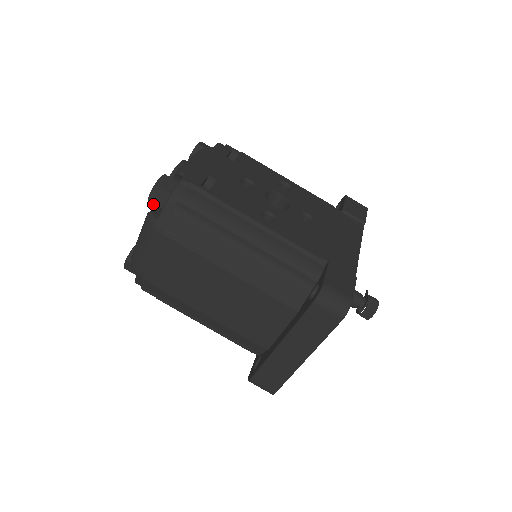
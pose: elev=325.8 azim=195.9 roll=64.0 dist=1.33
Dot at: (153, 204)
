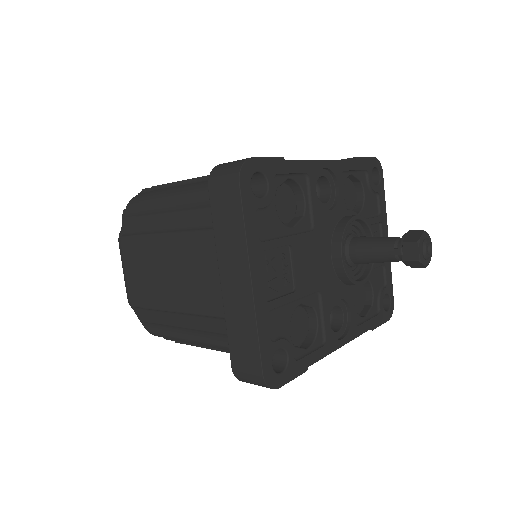
Dot at: occluded
